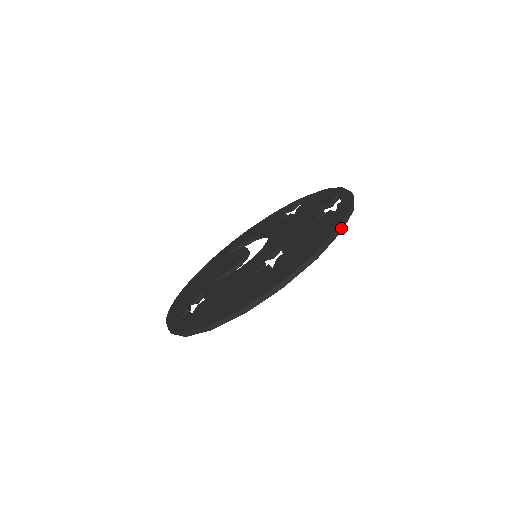
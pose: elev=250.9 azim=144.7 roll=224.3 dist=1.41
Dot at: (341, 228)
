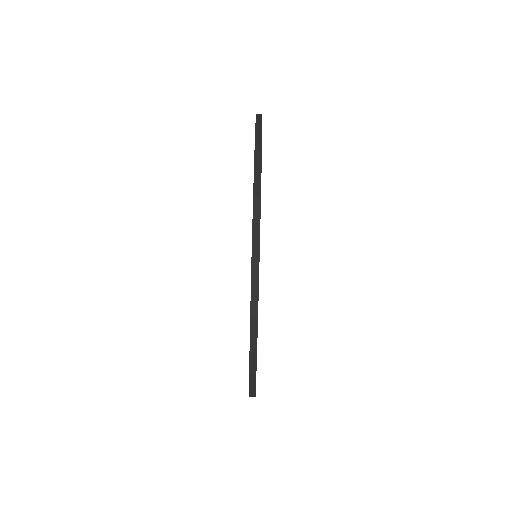
Dot at: occluded
